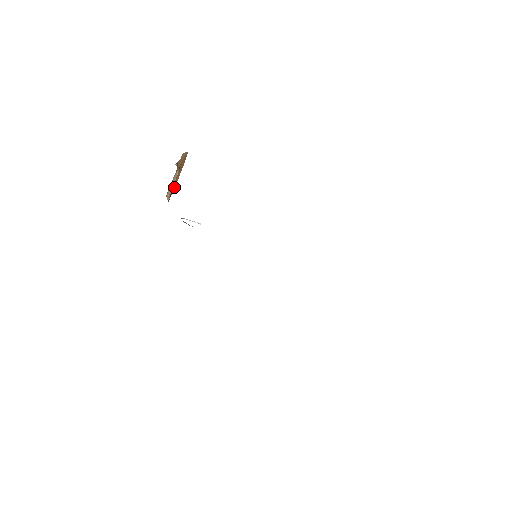
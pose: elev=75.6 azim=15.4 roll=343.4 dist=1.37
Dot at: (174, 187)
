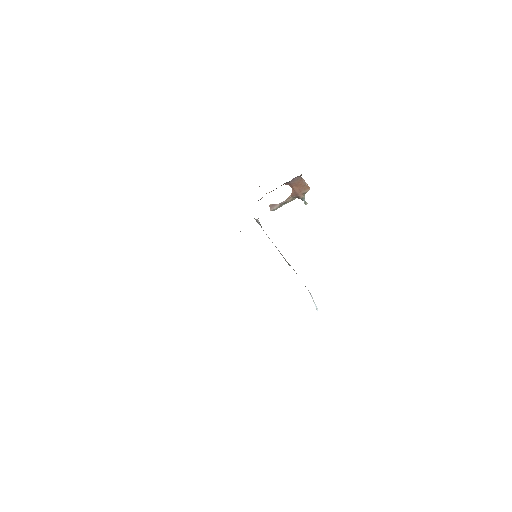
Dot at: occluded
